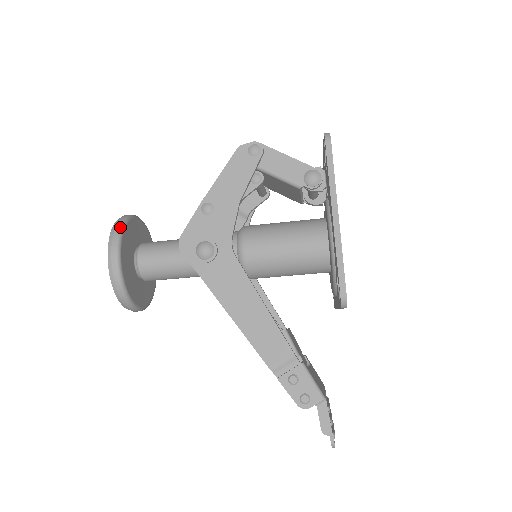
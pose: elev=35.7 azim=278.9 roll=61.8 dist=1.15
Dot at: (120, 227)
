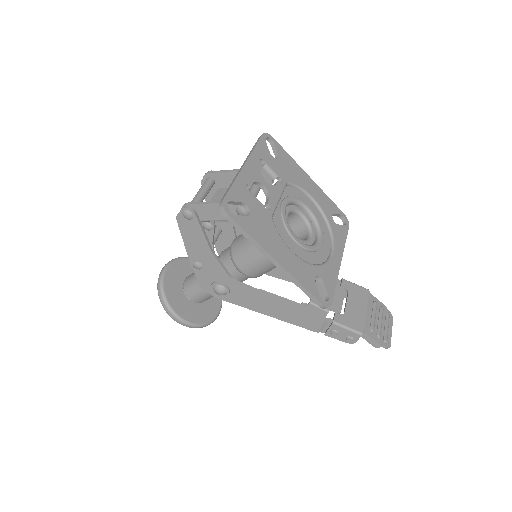
Dot at: (163, 299)
